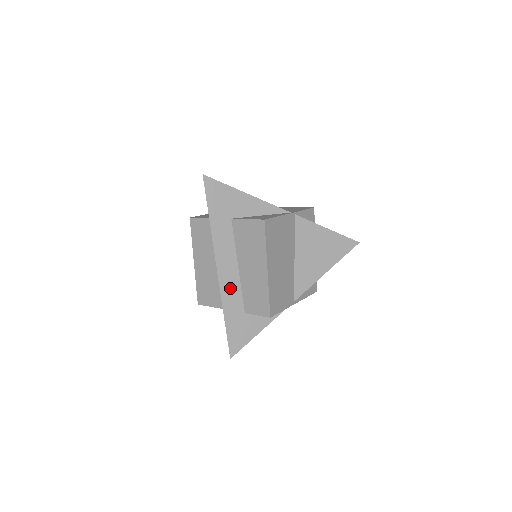
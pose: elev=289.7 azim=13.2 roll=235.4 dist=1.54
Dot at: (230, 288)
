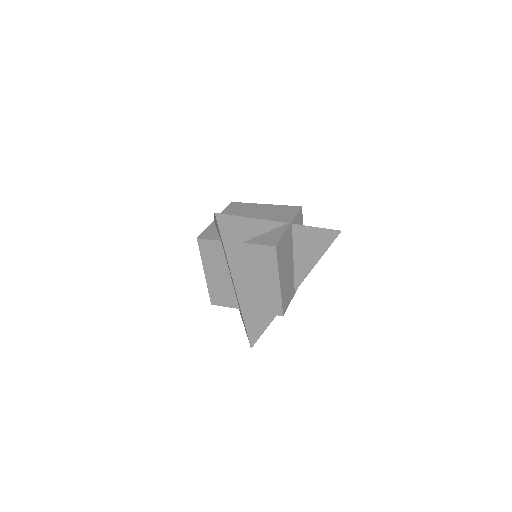
Dot at: (246, 297)
